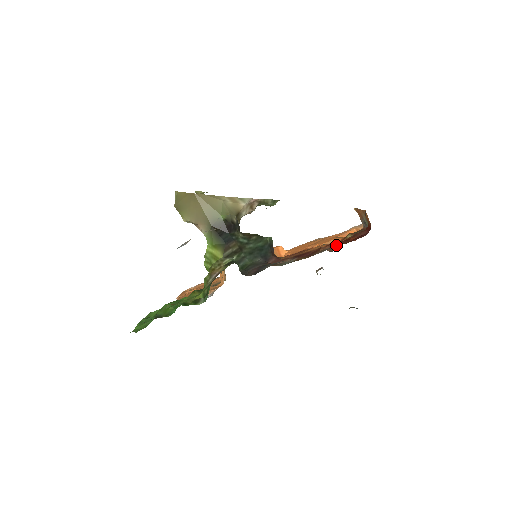
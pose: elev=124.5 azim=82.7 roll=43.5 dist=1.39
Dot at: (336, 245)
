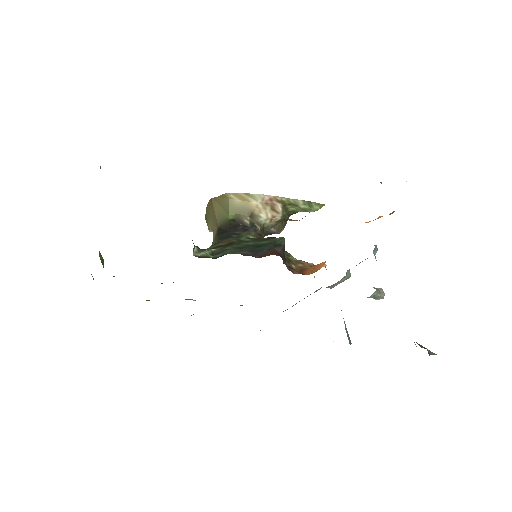
Dot at: occluded
